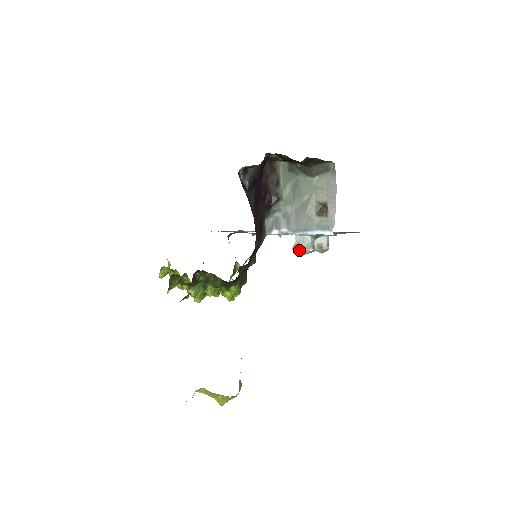
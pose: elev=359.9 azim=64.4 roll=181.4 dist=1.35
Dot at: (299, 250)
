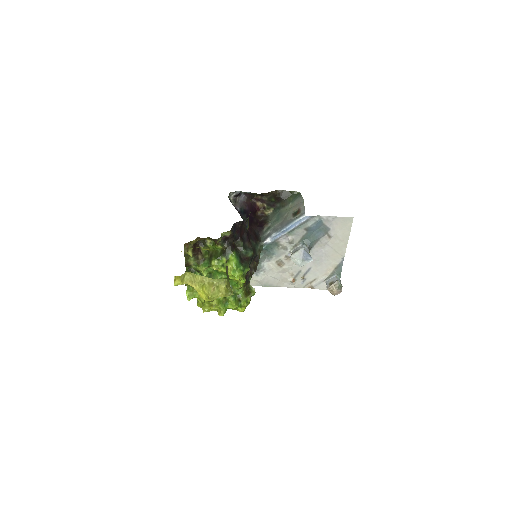
Dot at: (294, 254)
